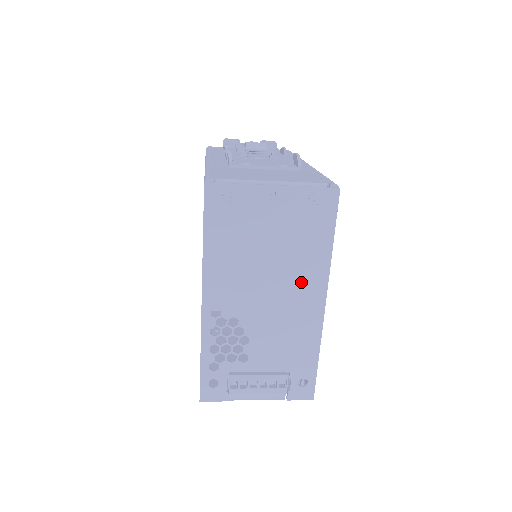
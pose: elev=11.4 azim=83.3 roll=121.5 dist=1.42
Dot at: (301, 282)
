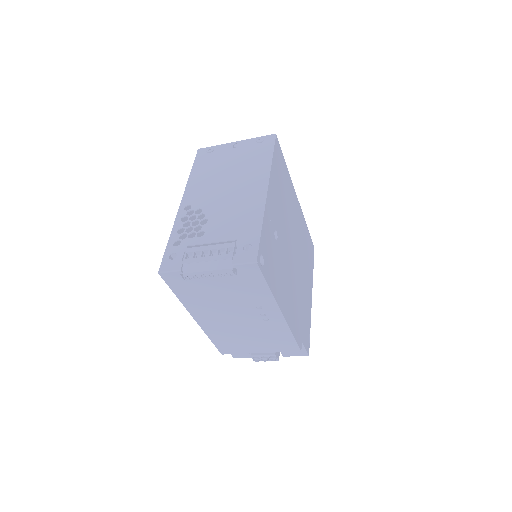
Dot at: (250, 181)
